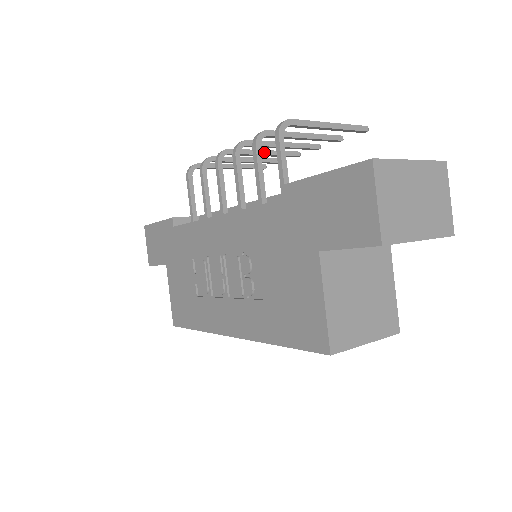
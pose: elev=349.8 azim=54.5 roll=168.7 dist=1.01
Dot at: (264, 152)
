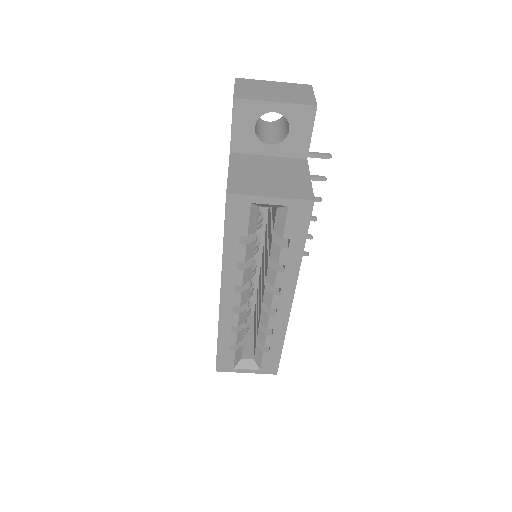
Dot at: occluded
